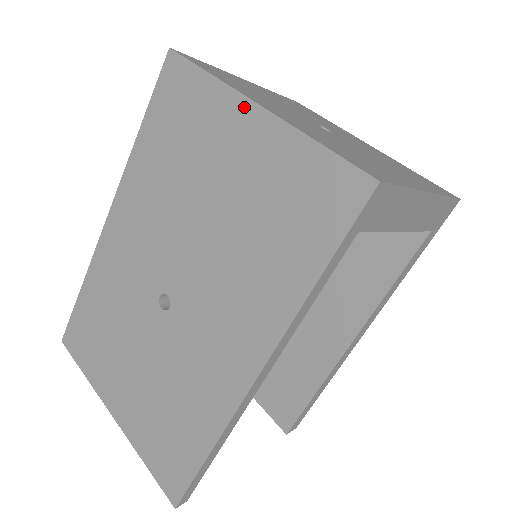
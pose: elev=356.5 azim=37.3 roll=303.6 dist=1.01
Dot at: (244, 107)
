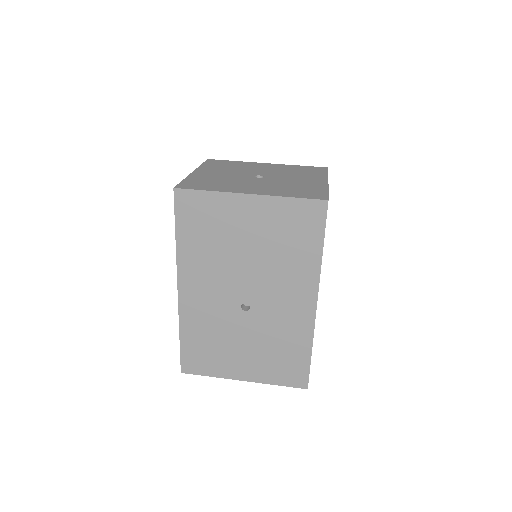
Dot at: (242, 198)
